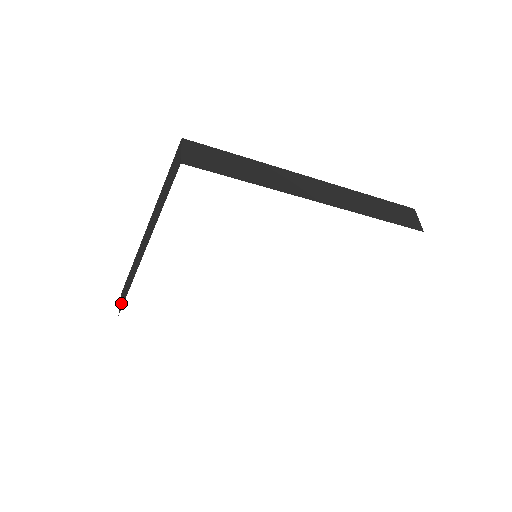
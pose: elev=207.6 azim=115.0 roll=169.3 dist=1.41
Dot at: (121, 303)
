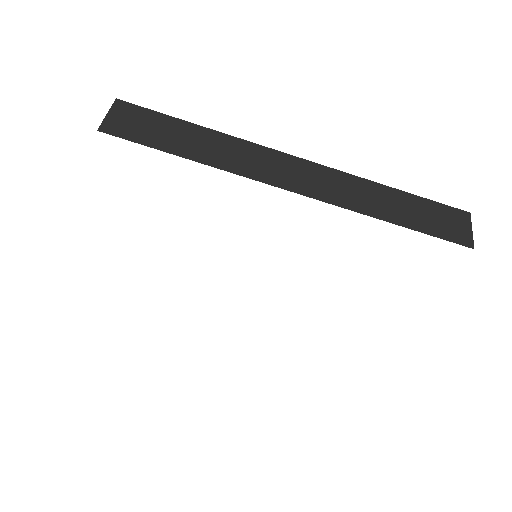
Dot at: occluded
